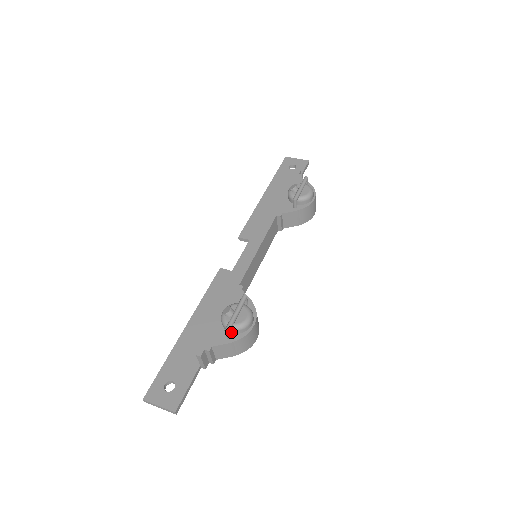
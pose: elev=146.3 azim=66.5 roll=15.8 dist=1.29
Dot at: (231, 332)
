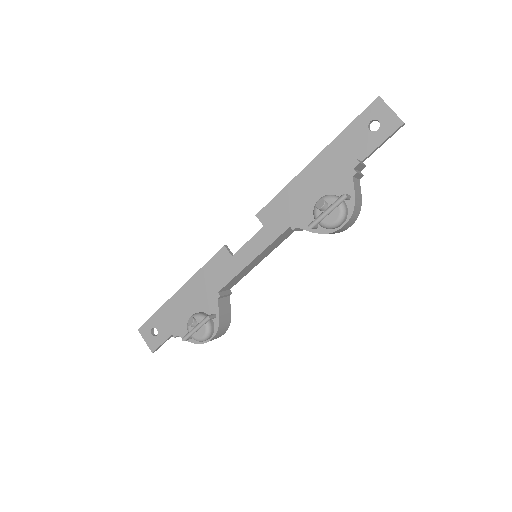
Dot at: occluded
